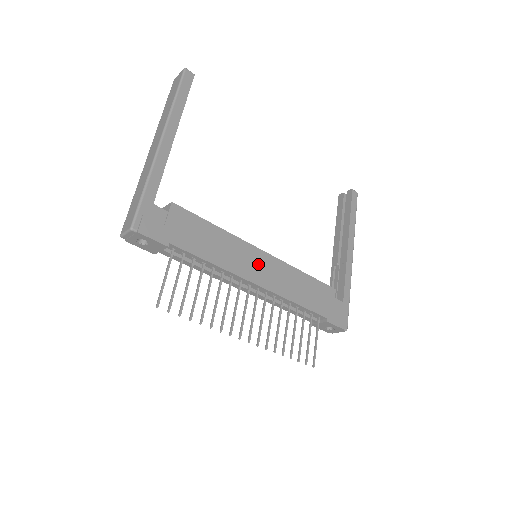
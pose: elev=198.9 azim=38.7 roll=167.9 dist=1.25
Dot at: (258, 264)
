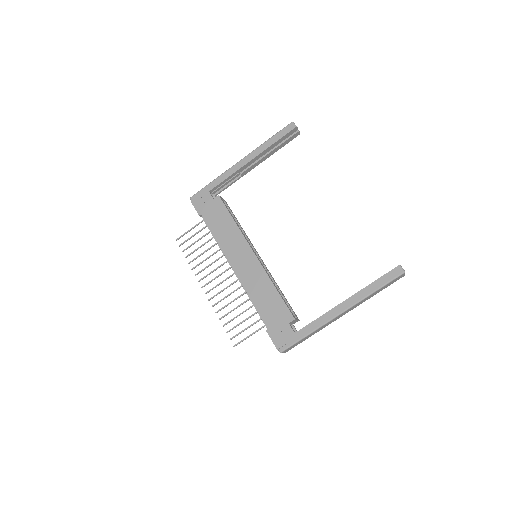
Dot at: (244, 258)
